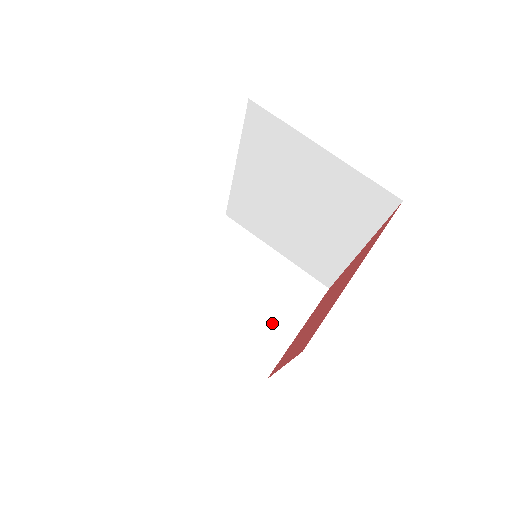
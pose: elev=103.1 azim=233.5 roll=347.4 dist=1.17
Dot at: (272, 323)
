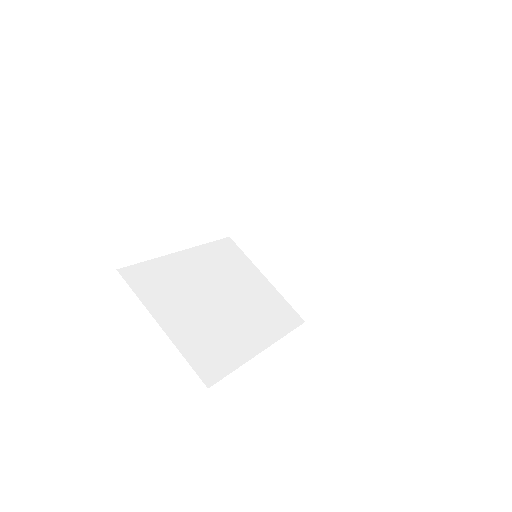
Dot at: (317, 276)
